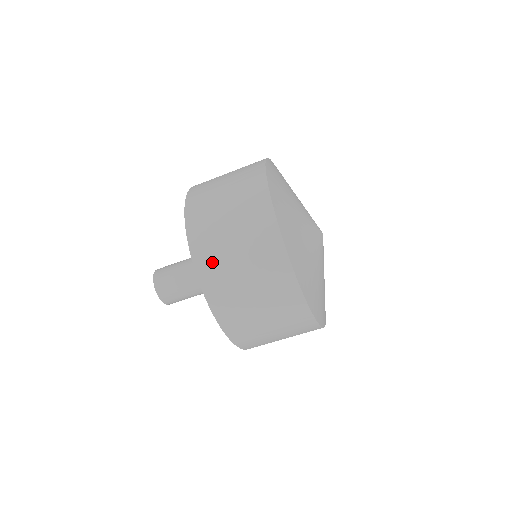
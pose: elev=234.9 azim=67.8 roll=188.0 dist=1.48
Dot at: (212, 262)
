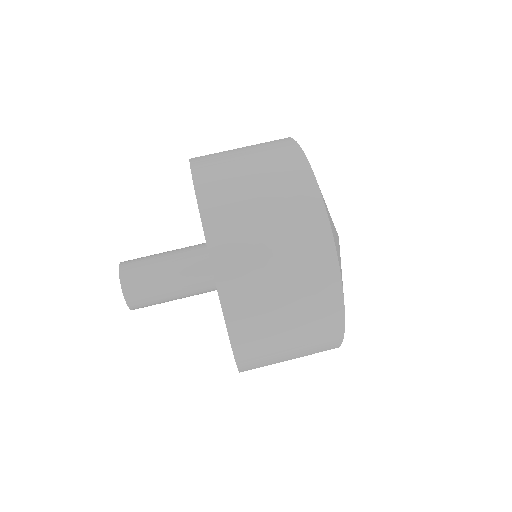
Dot at: occluded
